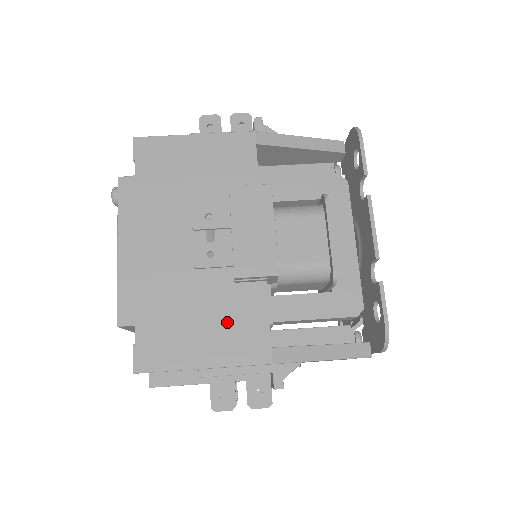
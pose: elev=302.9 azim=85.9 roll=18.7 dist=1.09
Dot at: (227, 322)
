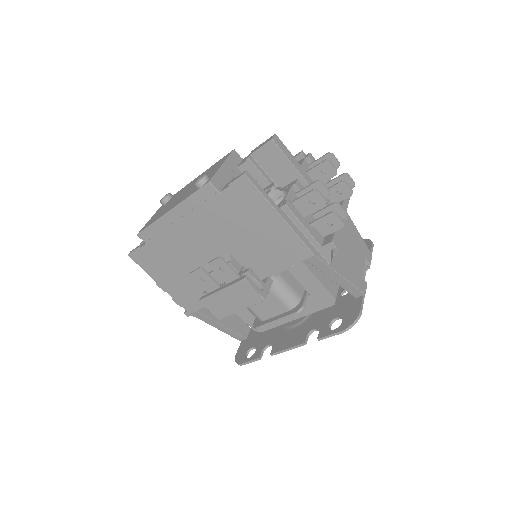
Dot at: (188, 287)
